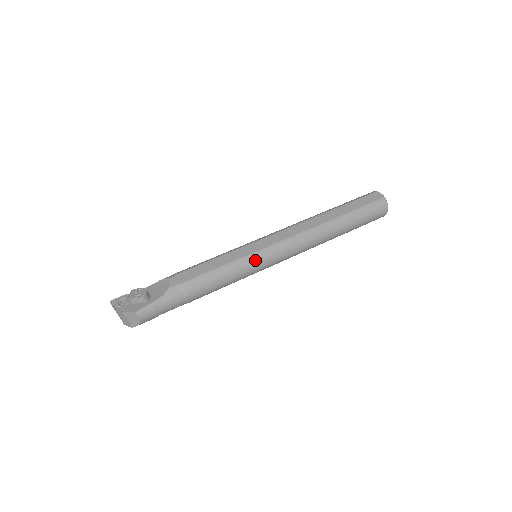
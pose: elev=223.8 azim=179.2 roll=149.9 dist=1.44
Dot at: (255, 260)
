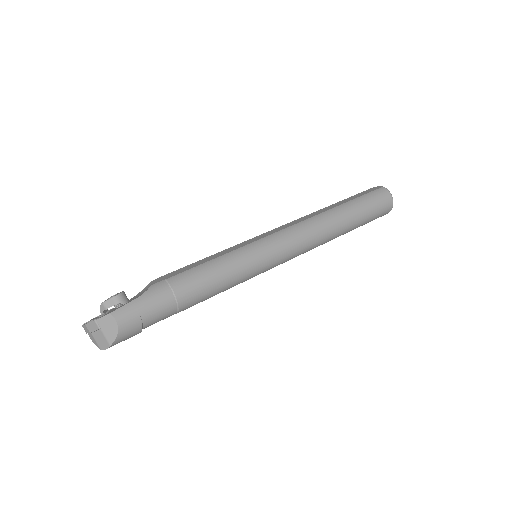
Dot at: (253, 250)
